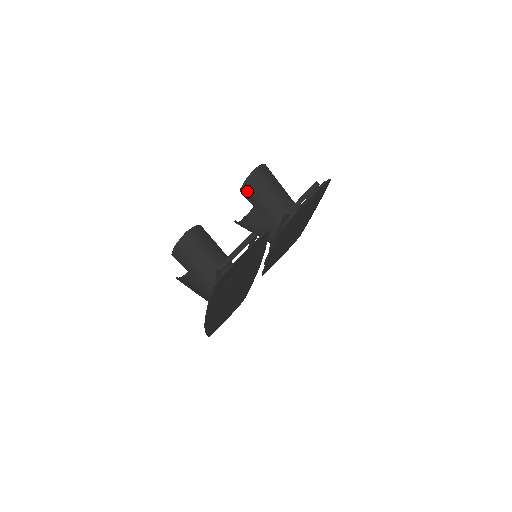
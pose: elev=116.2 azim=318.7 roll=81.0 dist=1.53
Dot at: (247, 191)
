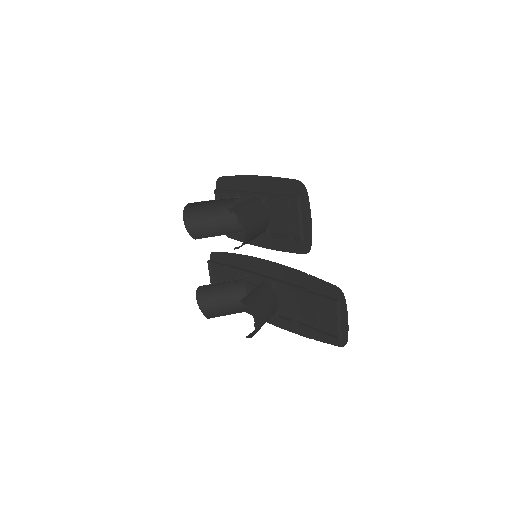
Dot at: occluded
